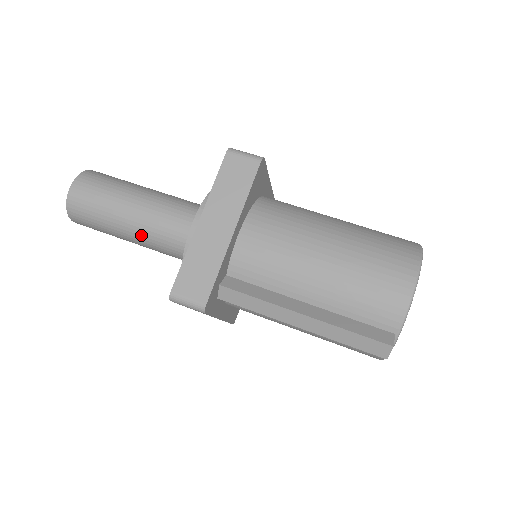
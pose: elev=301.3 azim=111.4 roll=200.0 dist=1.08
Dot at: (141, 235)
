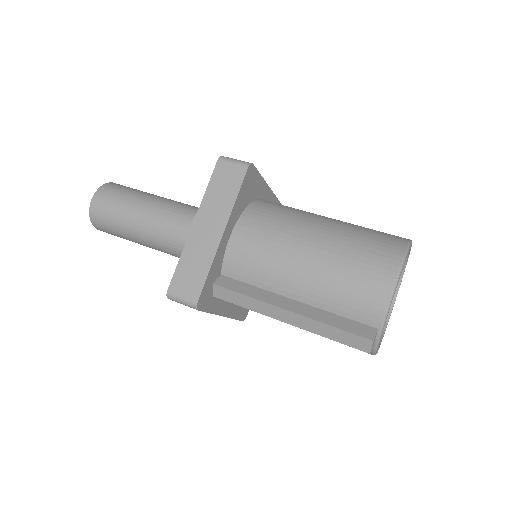
Dot at: (152, 240)
